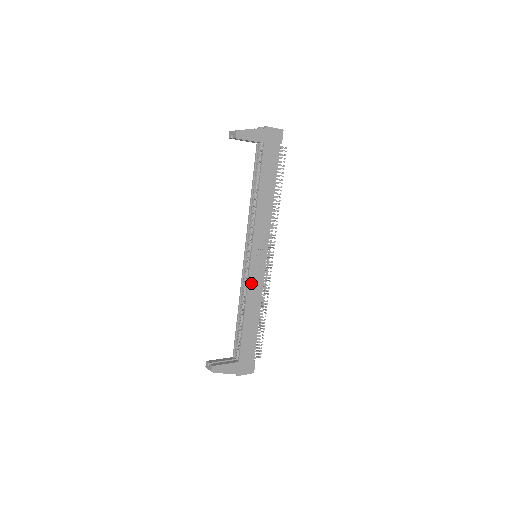
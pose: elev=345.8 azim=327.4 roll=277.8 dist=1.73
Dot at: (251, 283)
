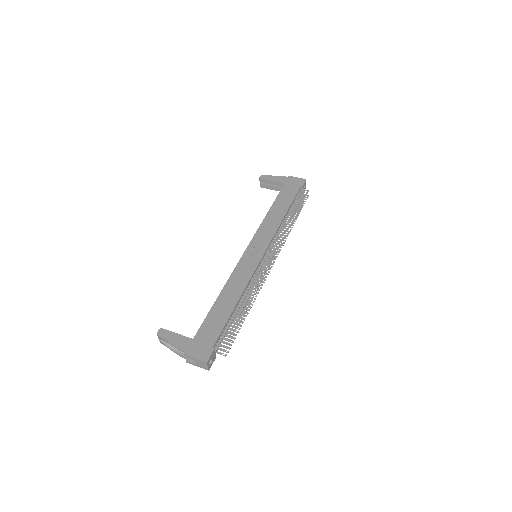
Dot at: (239, 269)
